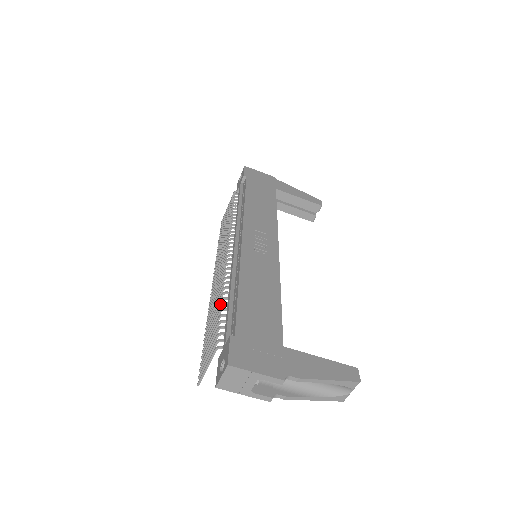
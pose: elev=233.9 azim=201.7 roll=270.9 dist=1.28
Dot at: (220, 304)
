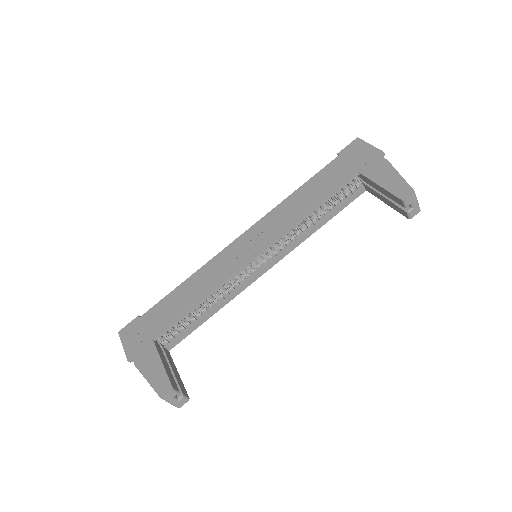
Dot at: occluded
